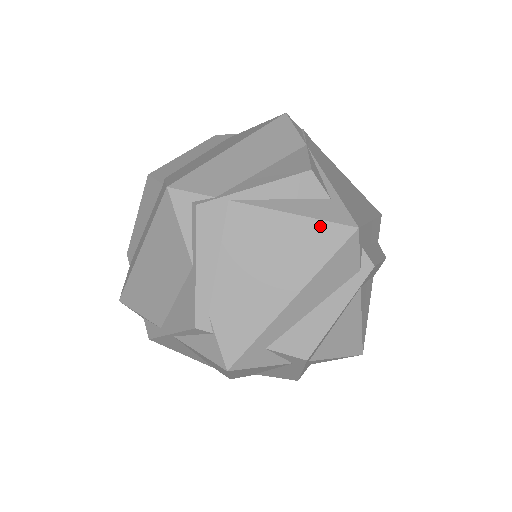
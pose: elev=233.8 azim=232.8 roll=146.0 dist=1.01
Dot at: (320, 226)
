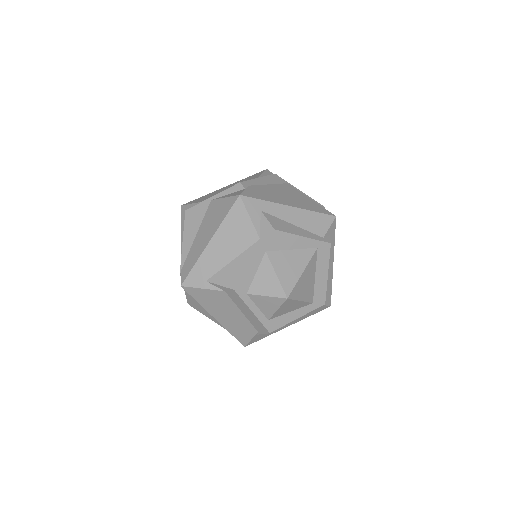
Dot at: (320, 206)
